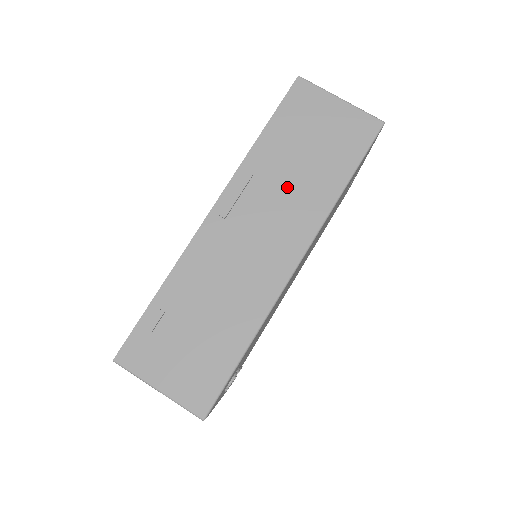
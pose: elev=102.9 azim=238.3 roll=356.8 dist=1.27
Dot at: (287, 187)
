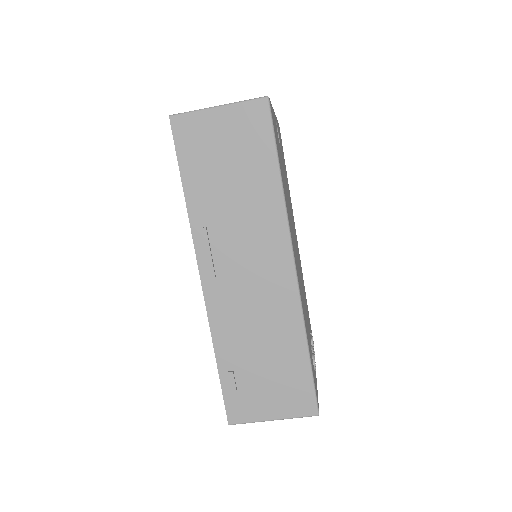
Dot at: (238, 216)
